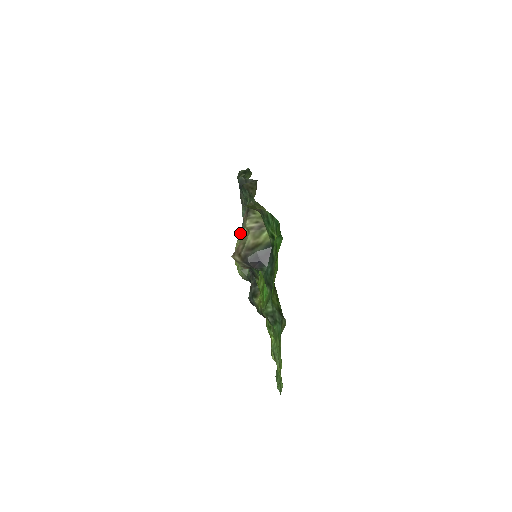
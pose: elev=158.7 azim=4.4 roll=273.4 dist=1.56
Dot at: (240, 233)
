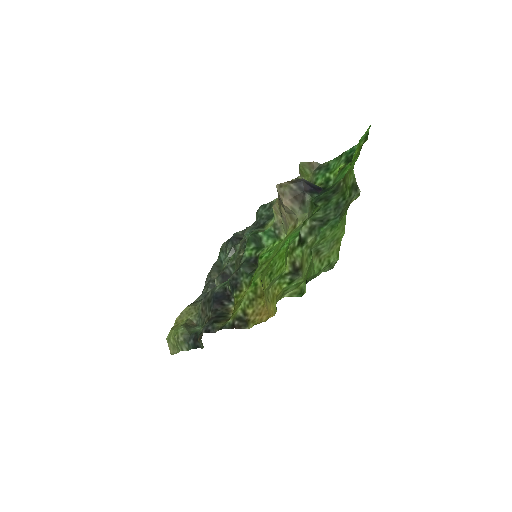
Dot at: (193, 302)
